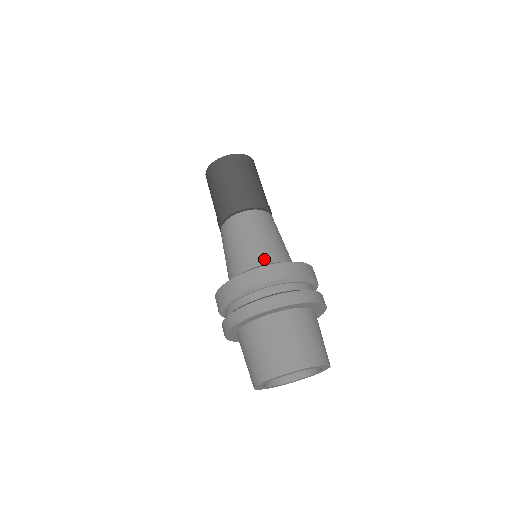
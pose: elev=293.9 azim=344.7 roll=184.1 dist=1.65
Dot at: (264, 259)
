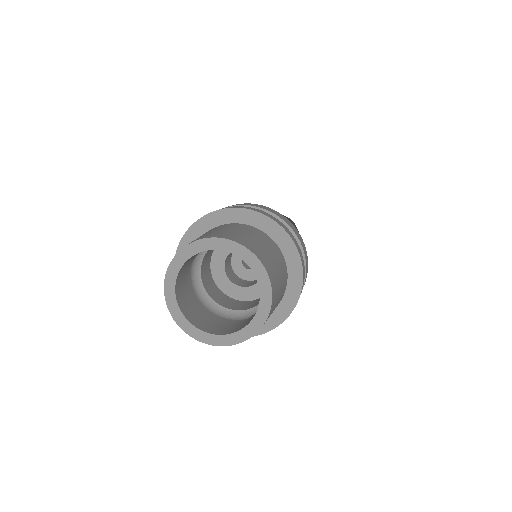
Dot at: occluded
